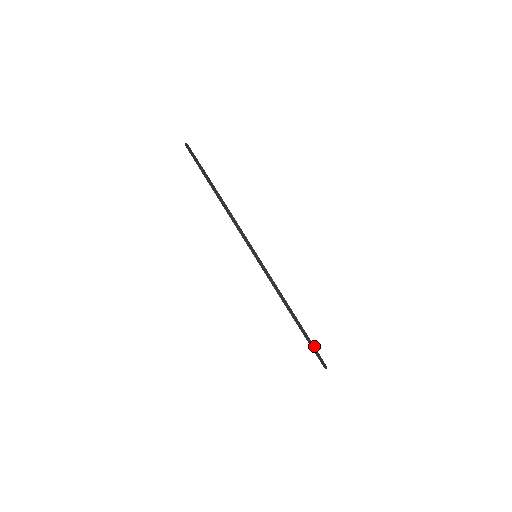
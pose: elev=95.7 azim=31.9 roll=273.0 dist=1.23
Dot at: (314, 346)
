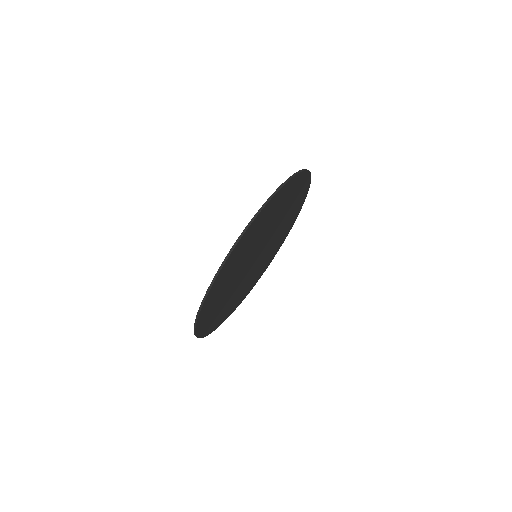
Dot at: occluded
